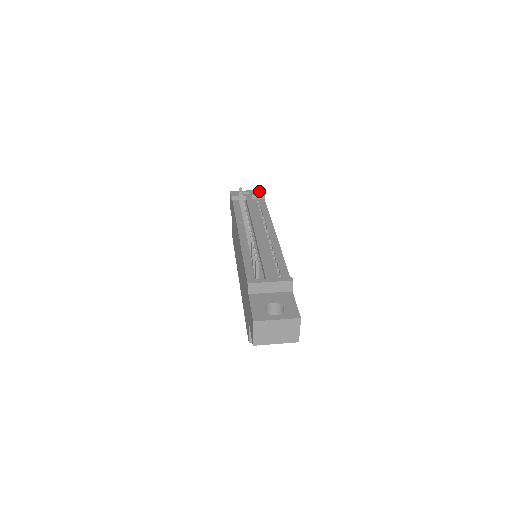
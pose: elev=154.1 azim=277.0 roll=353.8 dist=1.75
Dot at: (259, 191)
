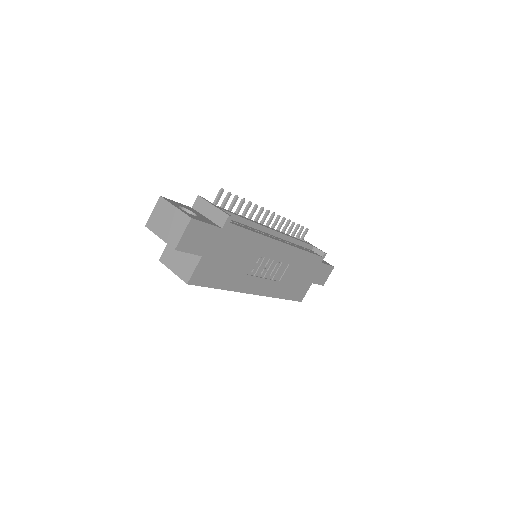
Dot at: occluded
